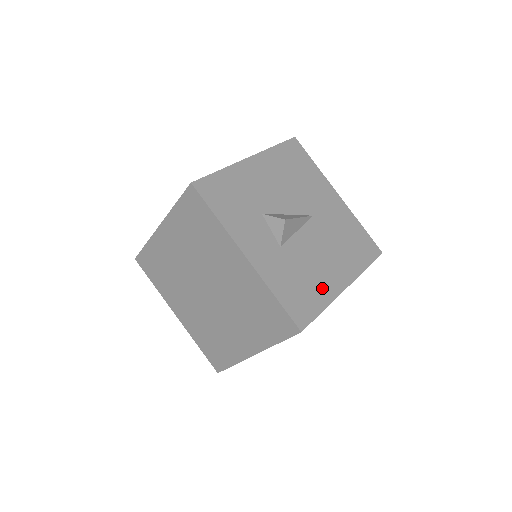
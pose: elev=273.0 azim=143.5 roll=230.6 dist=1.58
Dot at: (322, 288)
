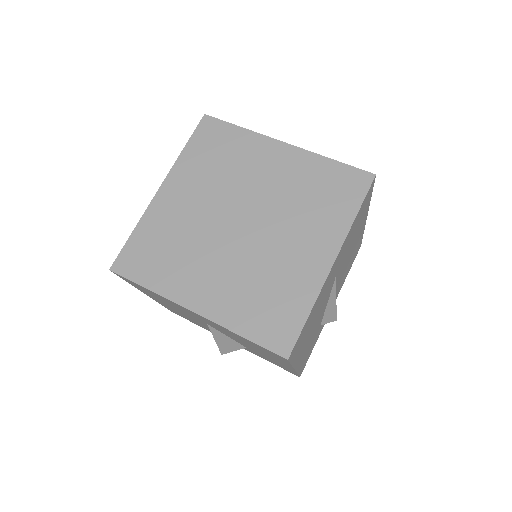
Dot at: occluded
